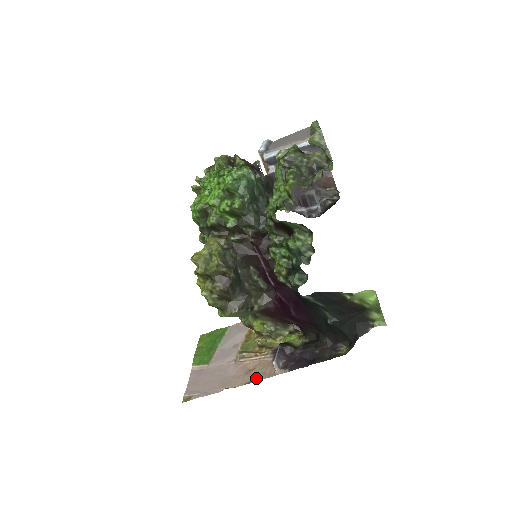
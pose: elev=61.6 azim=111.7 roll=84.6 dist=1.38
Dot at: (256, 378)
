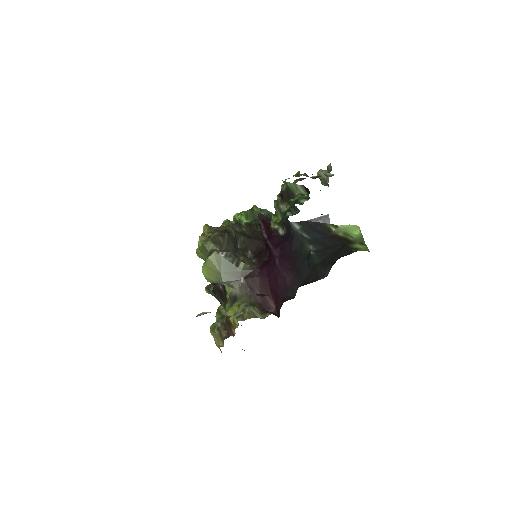
Dot at: occluded
